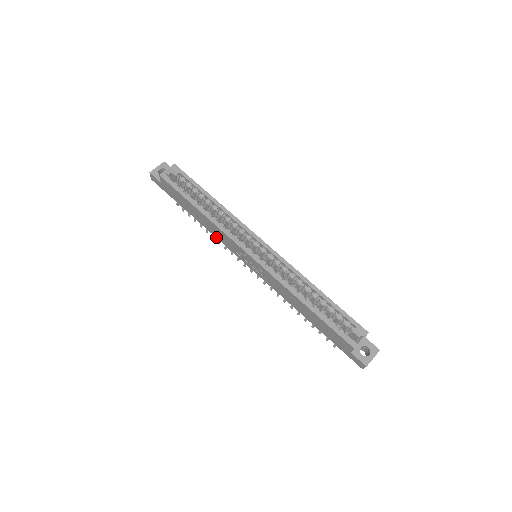
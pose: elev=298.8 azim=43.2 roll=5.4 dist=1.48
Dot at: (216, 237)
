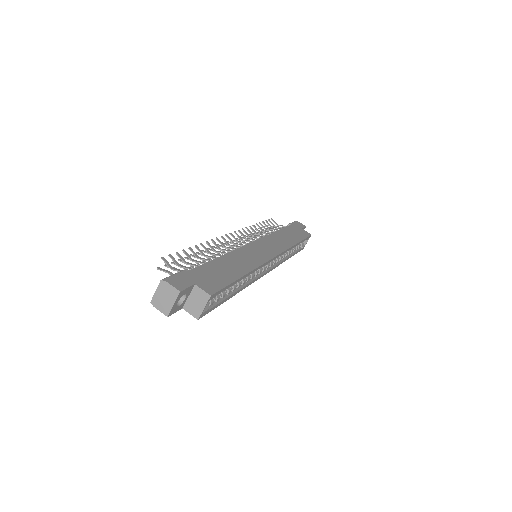
Dot at: occluded
